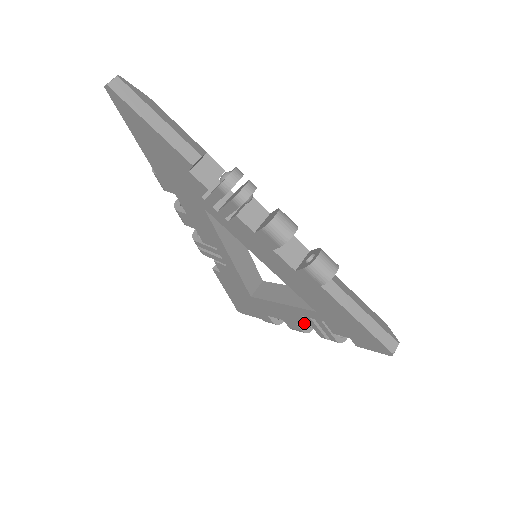
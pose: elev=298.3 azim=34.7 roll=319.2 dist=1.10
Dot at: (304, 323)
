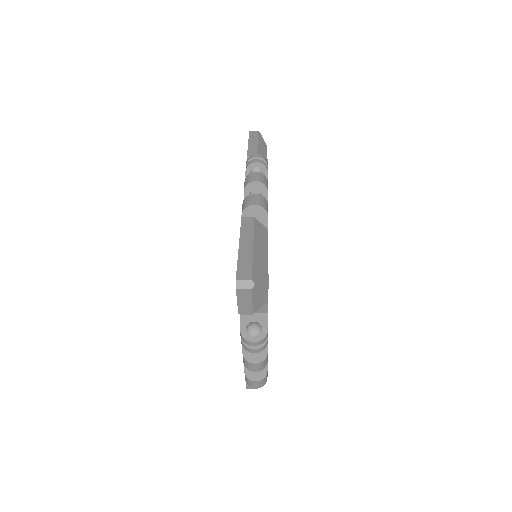
Dot at: occluded
